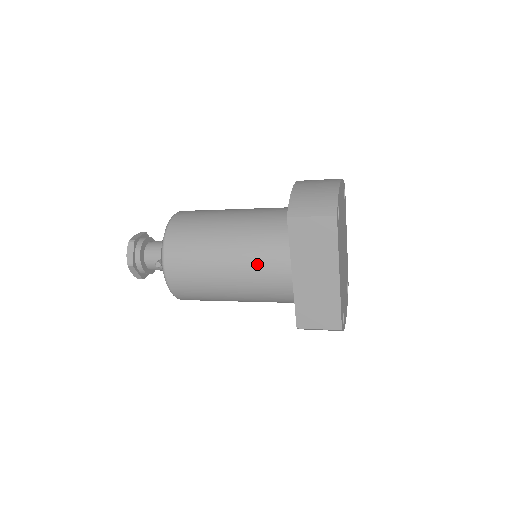
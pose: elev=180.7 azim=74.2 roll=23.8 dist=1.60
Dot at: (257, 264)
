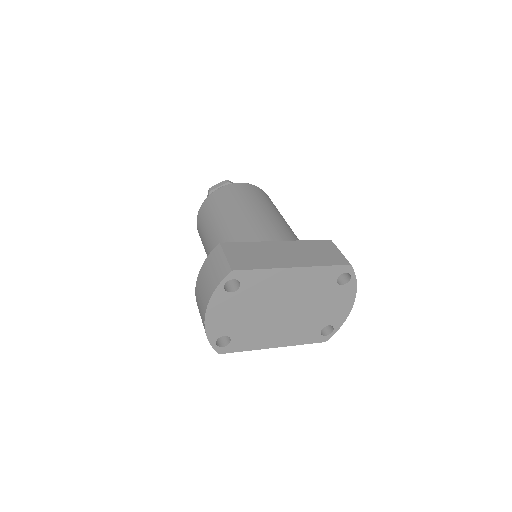
Dot at: occluded
